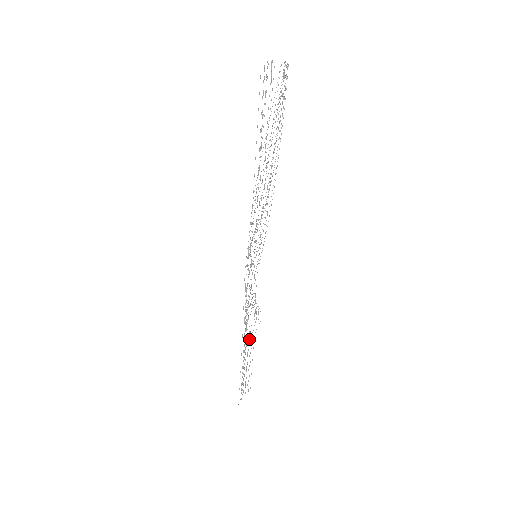
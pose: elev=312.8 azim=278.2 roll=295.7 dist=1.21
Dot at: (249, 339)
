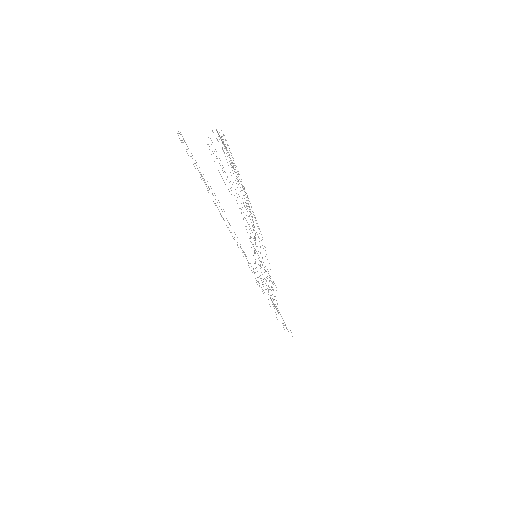
Dot at: (276, 300)
